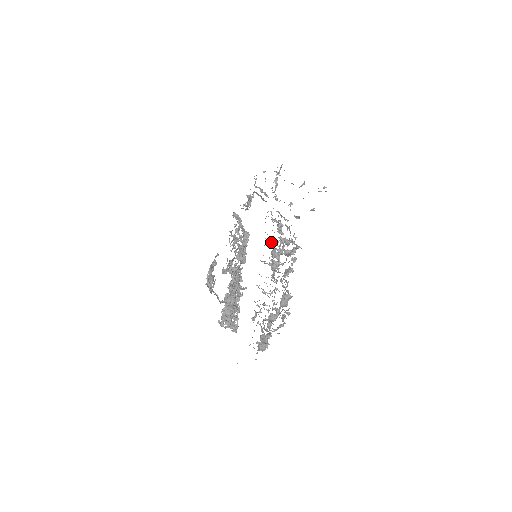
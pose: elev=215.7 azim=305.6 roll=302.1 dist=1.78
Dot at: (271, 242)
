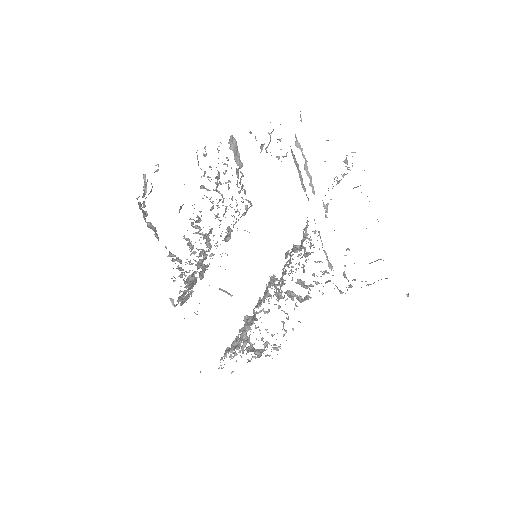
Dot at: occluded
